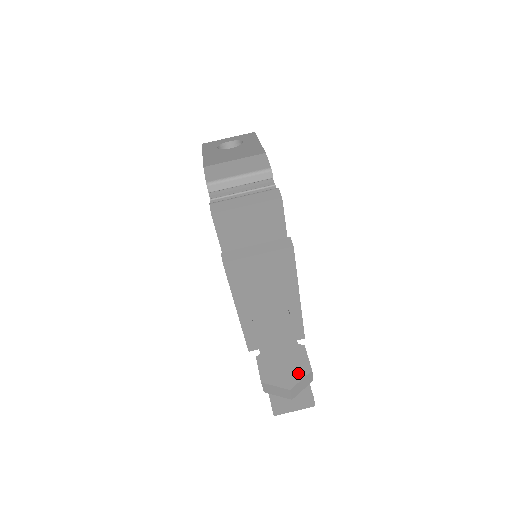
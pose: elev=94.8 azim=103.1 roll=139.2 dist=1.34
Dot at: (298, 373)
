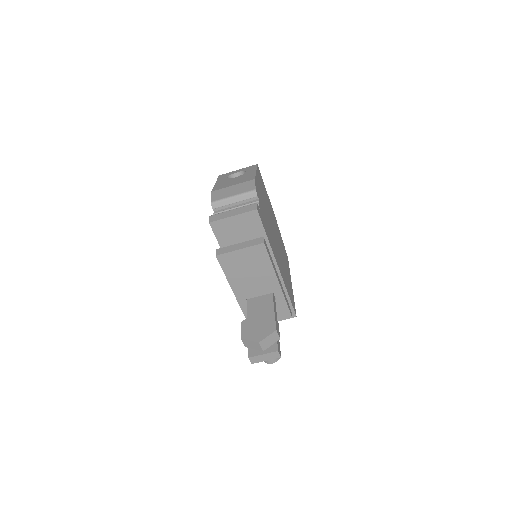
Dot at: (266, 332)
